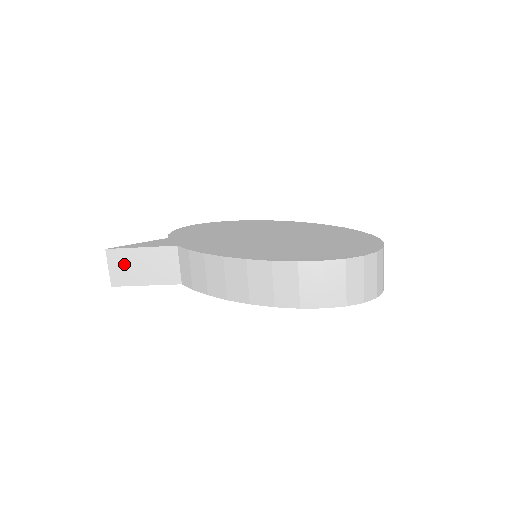
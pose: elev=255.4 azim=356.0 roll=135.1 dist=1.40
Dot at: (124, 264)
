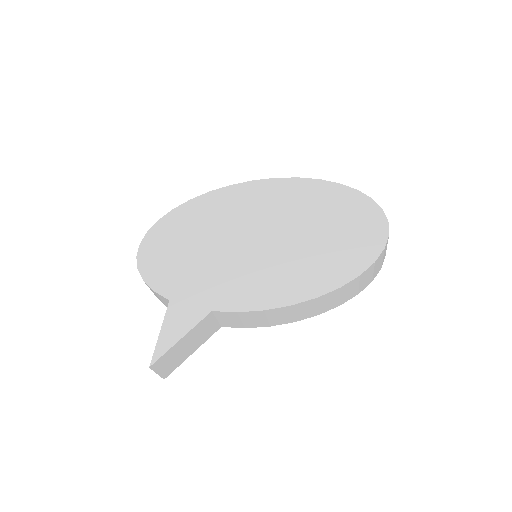
Dot at: (170, 360)
